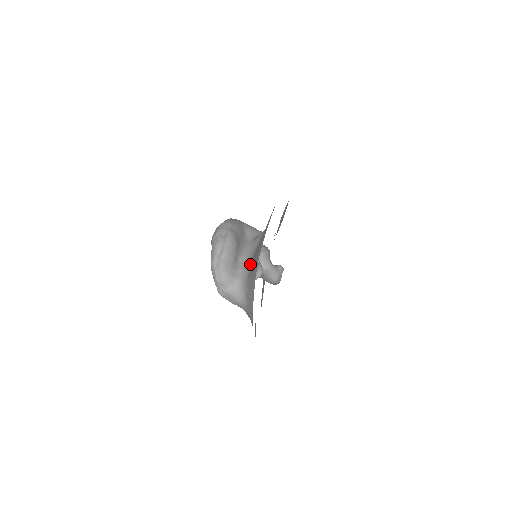
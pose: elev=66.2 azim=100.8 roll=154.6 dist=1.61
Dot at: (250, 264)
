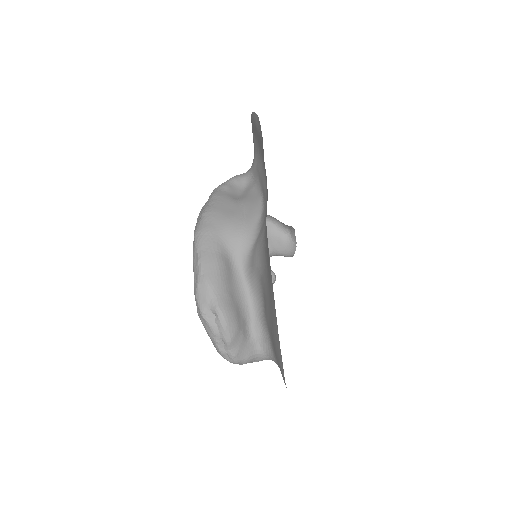
Dot at: (266, 332)
